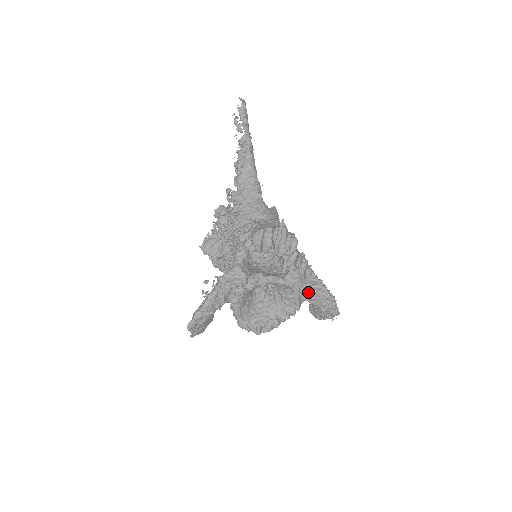
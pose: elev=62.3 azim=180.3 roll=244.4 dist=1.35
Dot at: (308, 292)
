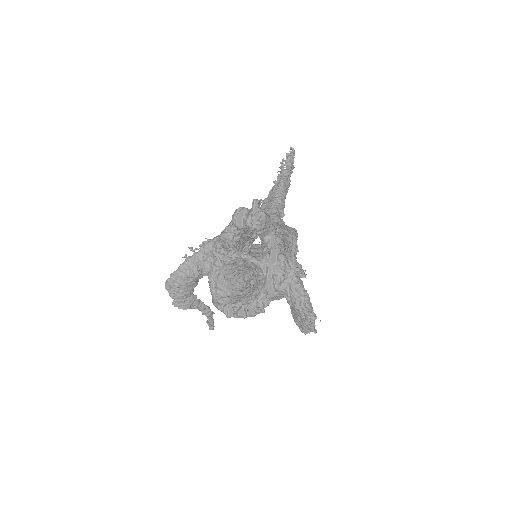
Dot at: (280, 281)
